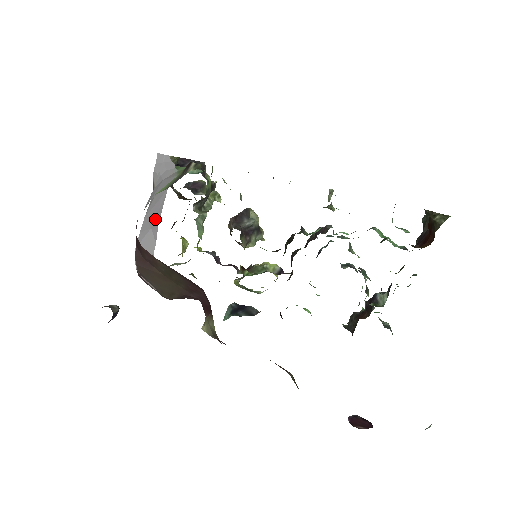
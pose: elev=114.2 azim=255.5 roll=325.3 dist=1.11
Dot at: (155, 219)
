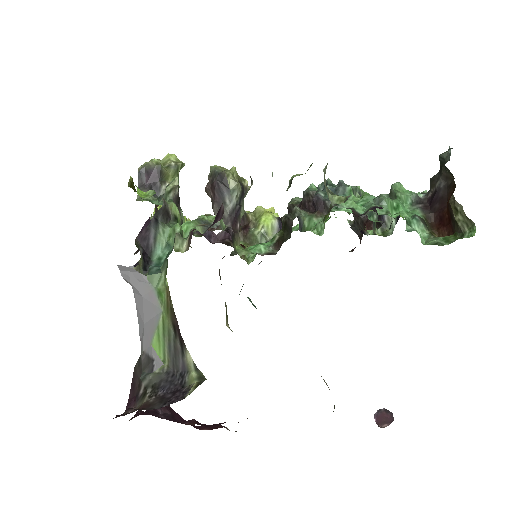
Dot at: occluded
